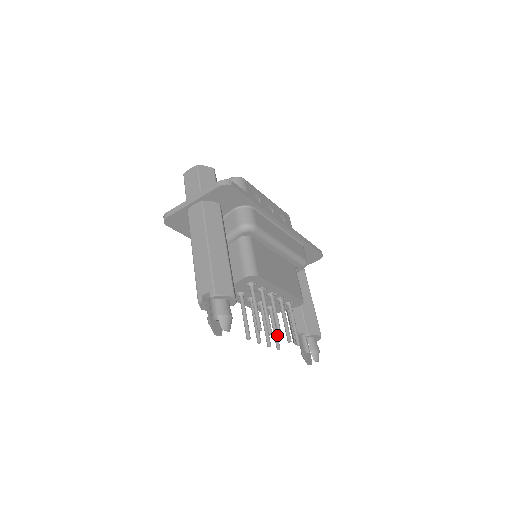
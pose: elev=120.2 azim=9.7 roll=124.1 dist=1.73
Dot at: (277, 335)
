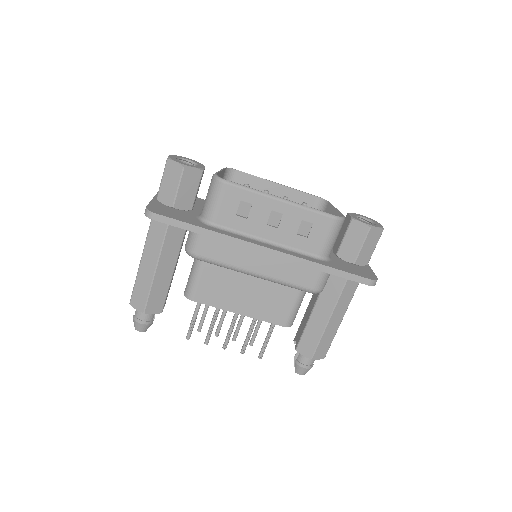
Dot at: (255, 333)
